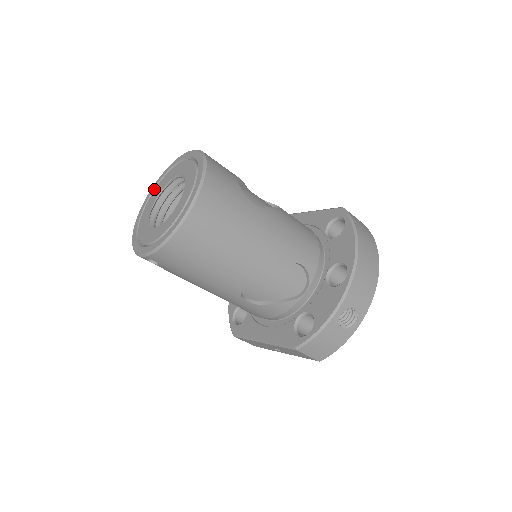
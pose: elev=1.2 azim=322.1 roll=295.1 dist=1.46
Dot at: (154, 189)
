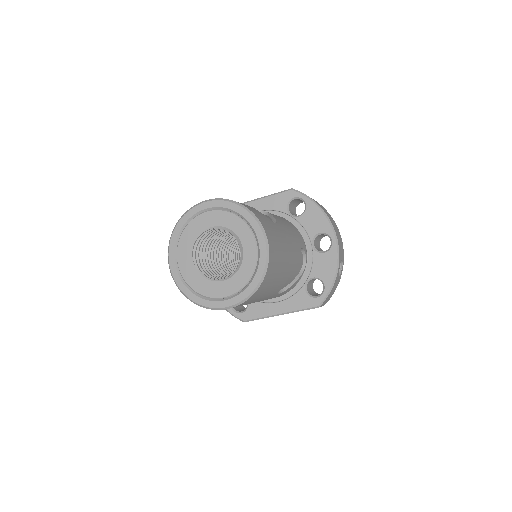
Dot at: (175, 245)
